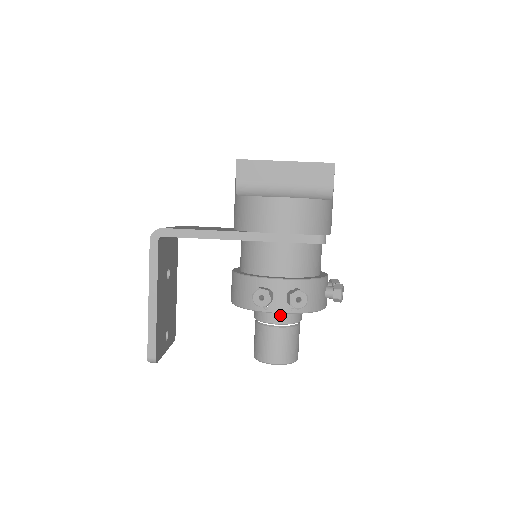
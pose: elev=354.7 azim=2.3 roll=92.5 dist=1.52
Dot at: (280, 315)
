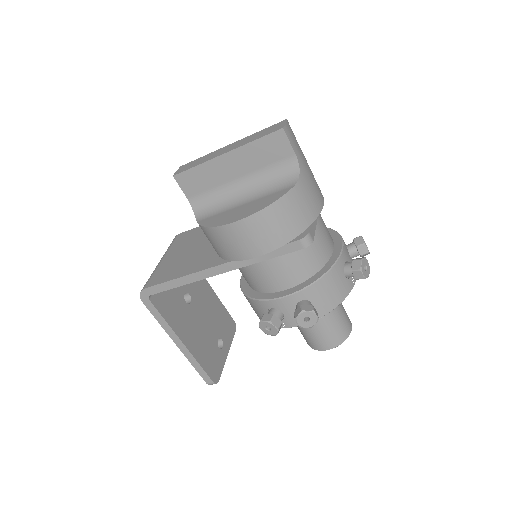
Dot at: occluded
